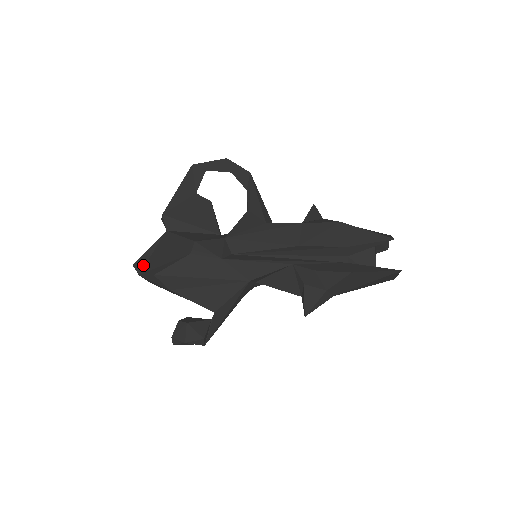
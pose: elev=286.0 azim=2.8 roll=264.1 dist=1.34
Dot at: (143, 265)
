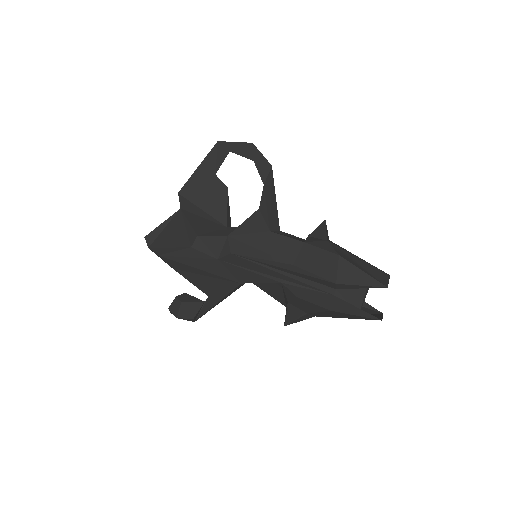
Dot at: (153, 239)
